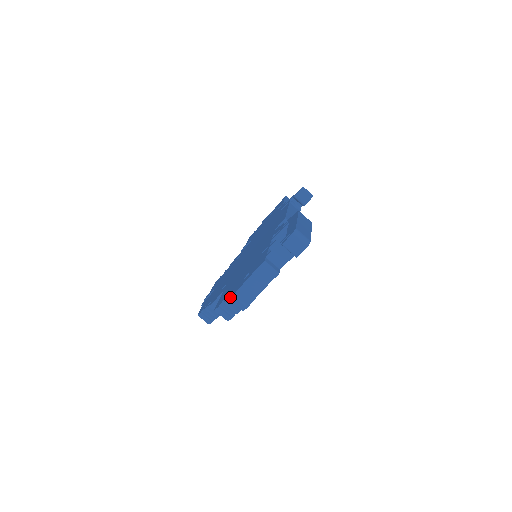
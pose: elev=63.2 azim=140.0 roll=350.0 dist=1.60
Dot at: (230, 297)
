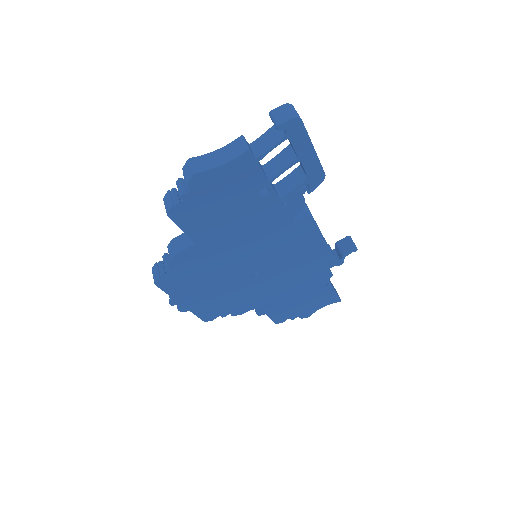
Dot at: (185, 163)
